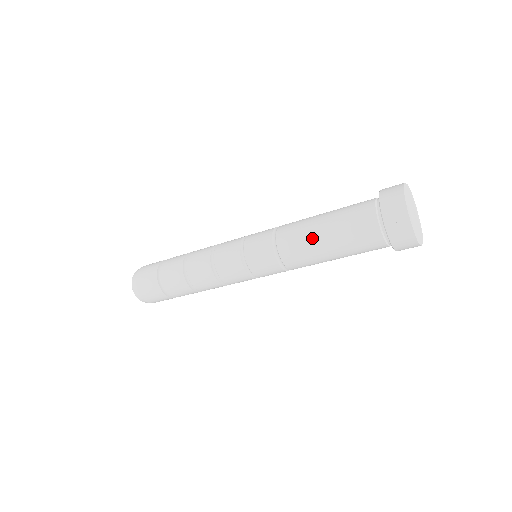
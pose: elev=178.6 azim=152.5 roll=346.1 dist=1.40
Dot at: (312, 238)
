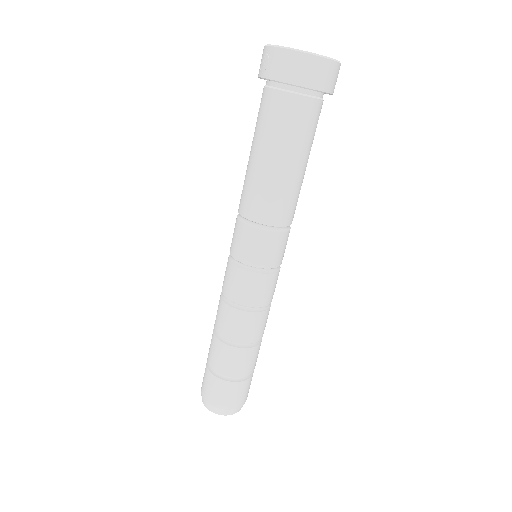
Dot at: (249, 170)
